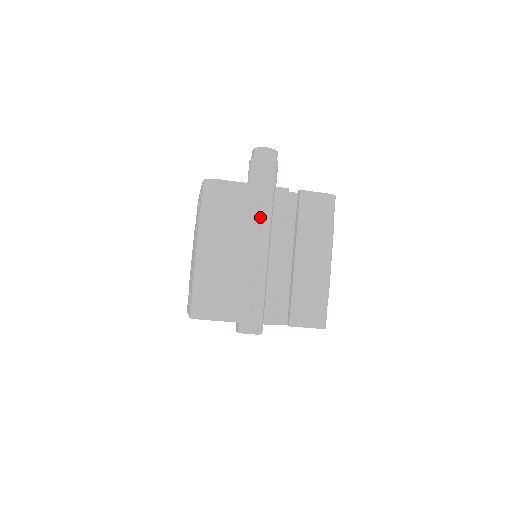
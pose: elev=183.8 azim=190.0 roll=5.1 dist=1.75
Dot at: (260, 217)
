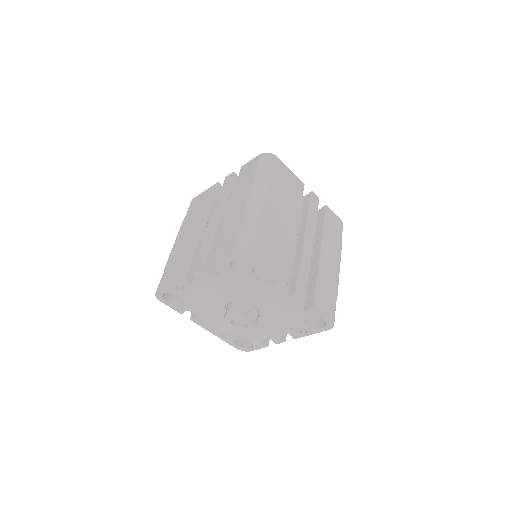
Dot at: (211, 202)
